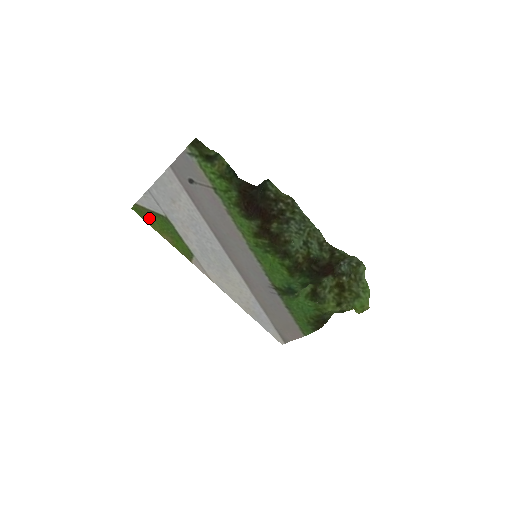
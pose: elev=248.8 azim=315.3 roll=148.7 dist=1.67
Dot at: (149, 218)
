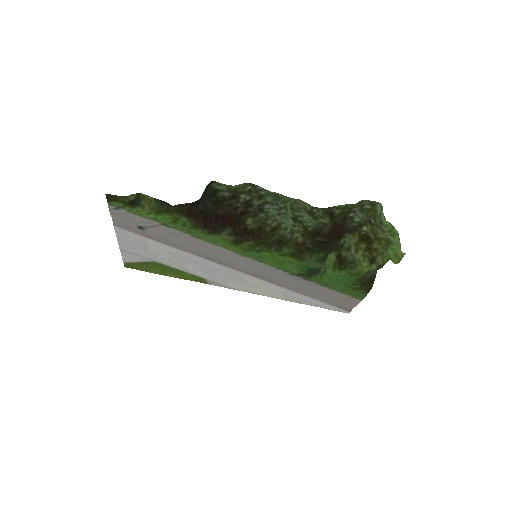
Dot at: (144, 268)
